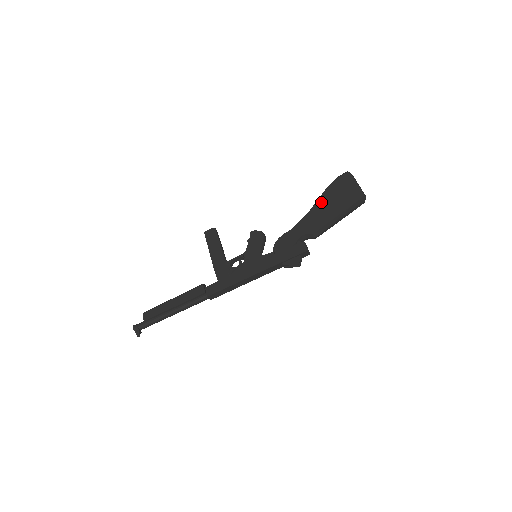
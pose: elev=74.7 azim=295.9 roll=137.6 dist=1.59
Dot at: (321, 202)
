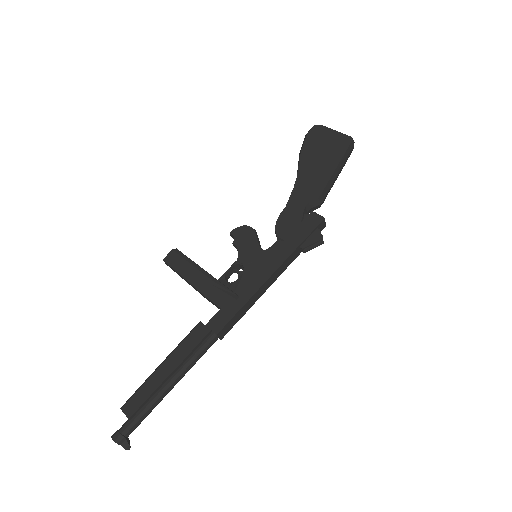
Dot at: (305, 163)
